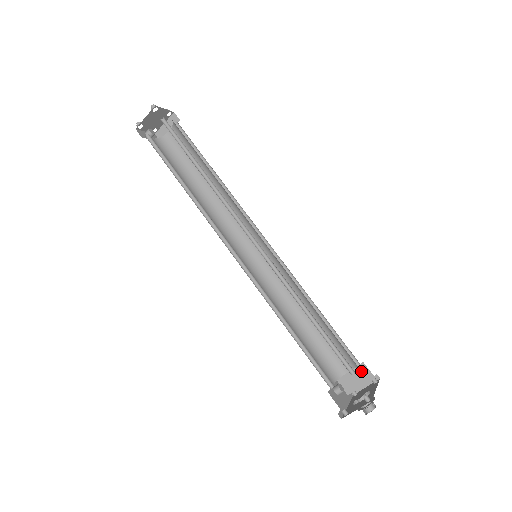
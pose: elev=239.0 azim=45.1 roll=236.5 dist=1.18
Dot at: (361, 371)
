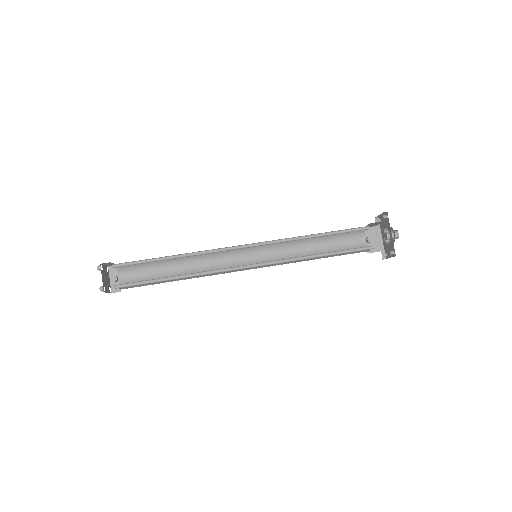
Dot at: occluded
